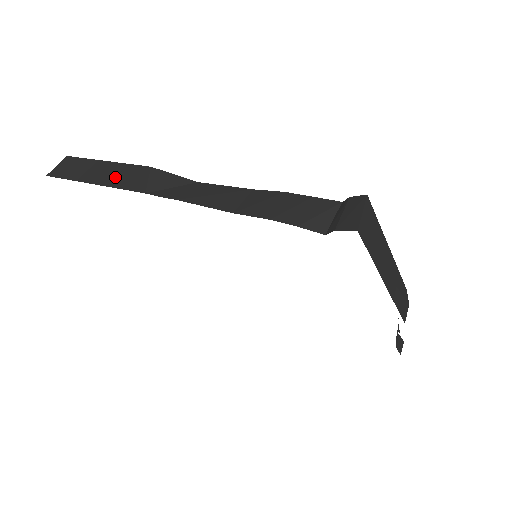
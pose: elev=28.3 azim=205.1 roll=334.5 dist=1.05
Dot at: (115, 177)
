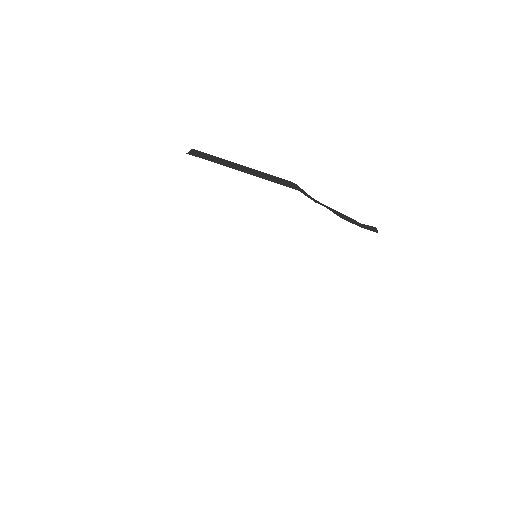
Dot at: occluded
